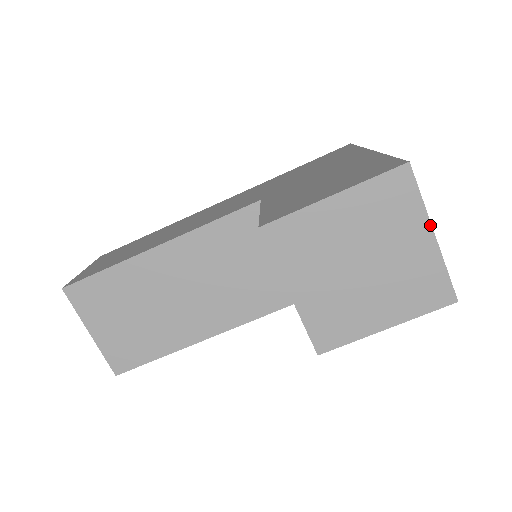
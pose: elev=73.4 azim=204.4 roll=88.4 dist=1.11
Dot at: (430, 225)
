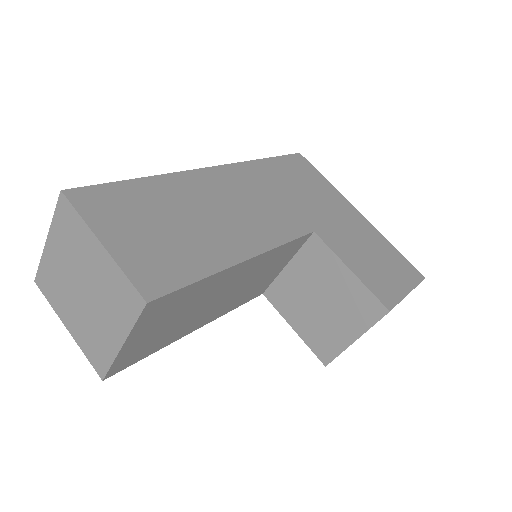
Dot at: occluded
